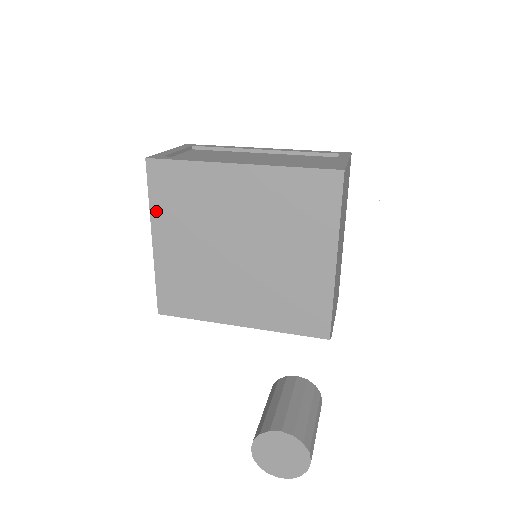
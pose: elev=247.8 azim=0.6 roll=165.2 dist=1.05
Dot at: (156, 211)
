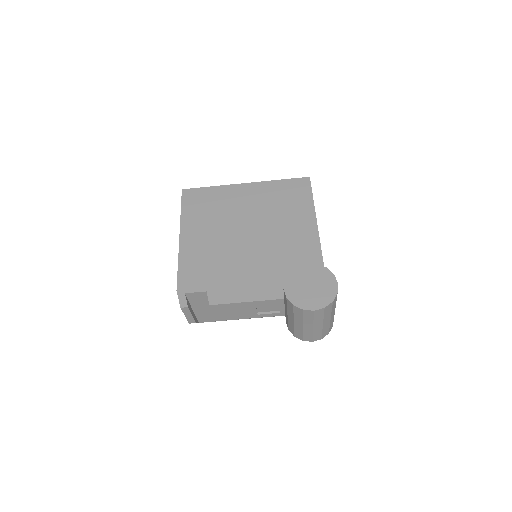
Dot at: (185, 217)
